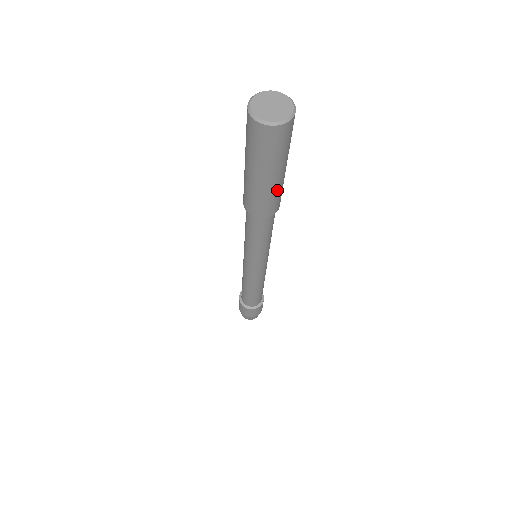
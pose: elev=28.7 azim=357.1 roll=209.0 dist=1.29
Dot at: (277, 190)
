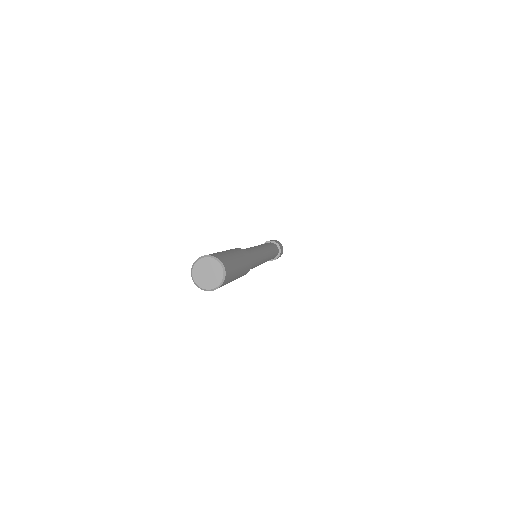
Dot at: (244, 268)
